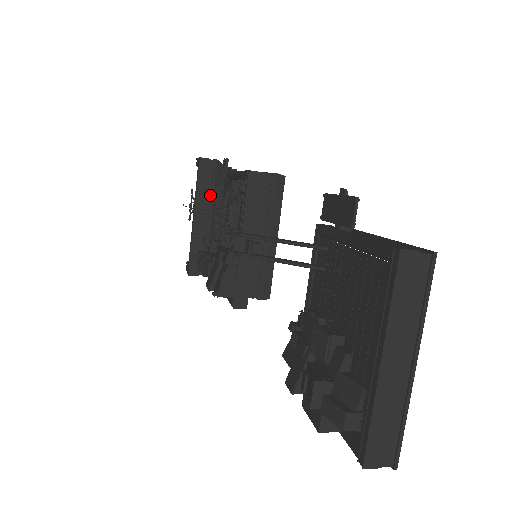
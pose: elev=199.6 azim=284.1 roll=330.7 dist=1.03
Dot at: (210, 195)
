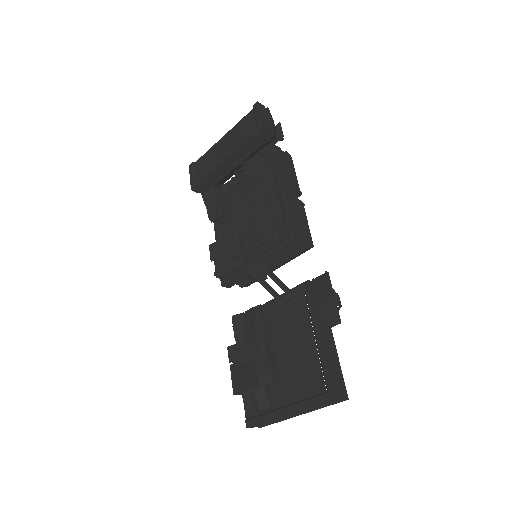
Dot at: (249, 153)
